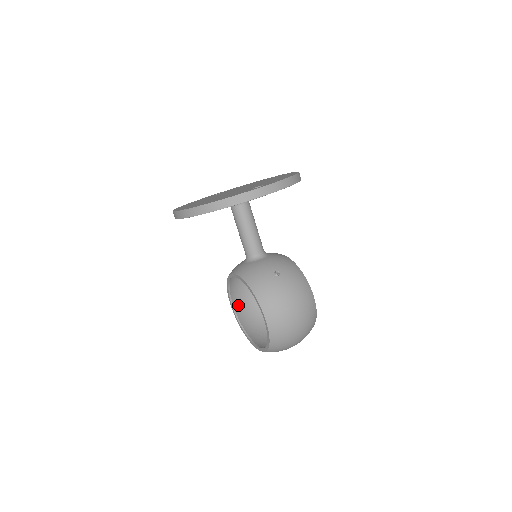
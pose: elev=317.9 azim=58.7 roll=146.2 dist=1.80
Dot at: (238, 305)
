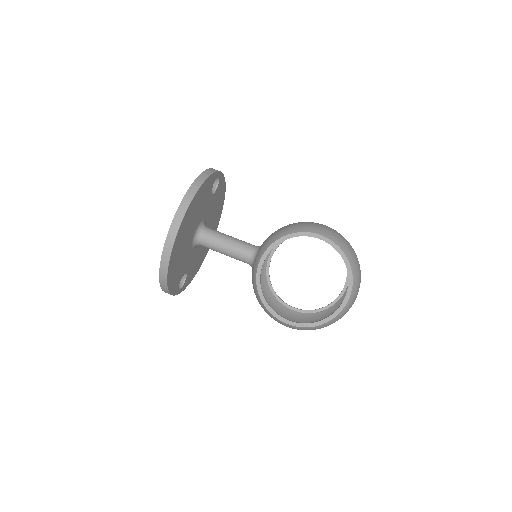
Dot at: occluded
